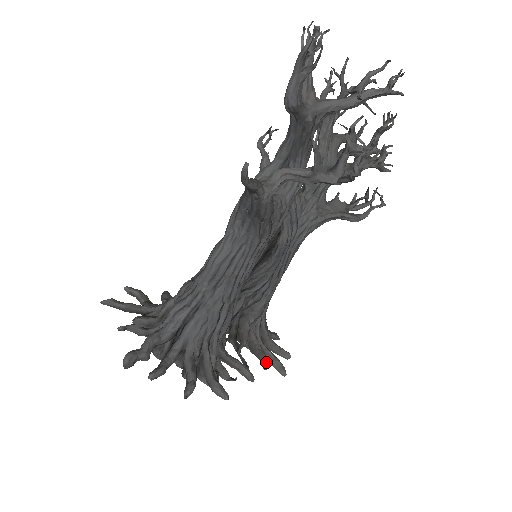
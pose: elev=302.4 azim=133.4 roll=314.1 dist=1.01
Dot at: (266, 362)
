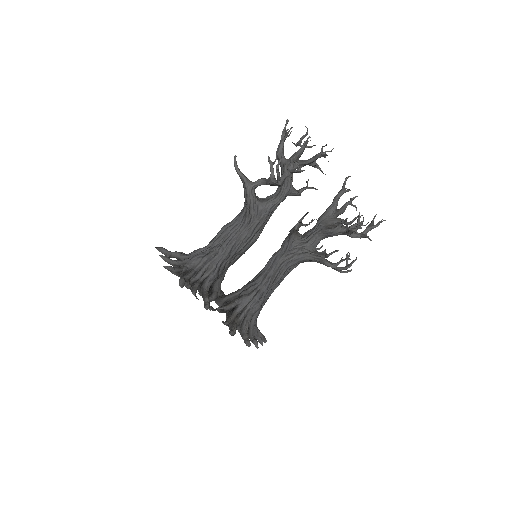
Dot at: (227, 321)
